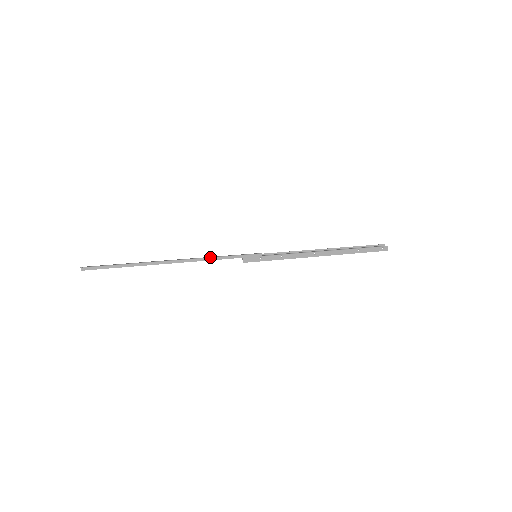
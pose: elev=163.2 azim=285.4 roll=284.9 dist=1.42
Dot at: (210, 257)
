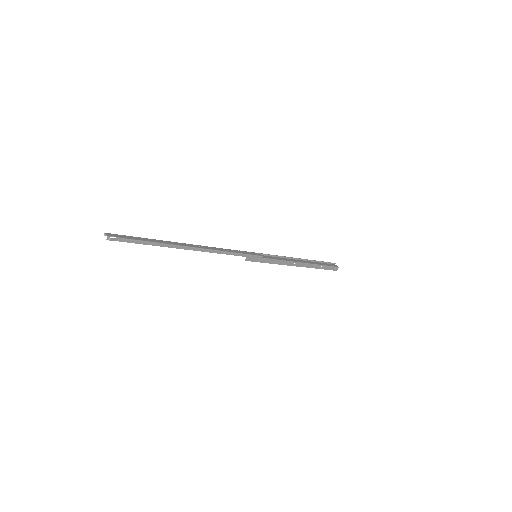
Dot at: (225, 251)
